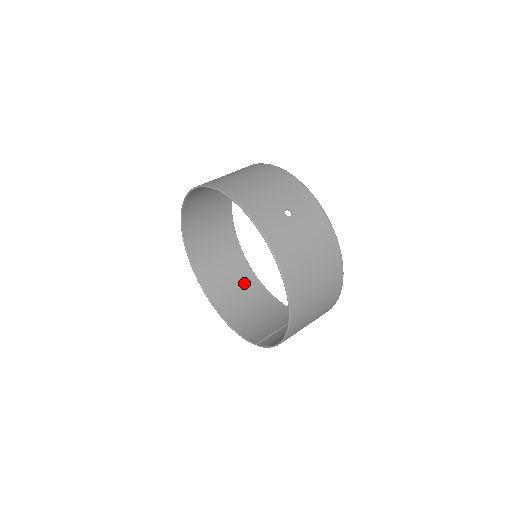
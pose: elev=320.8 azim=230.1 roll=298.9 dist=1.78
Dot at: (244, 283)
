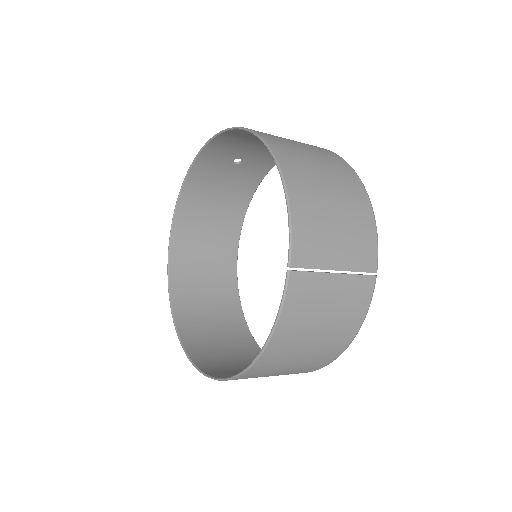
Dot at: occluded
